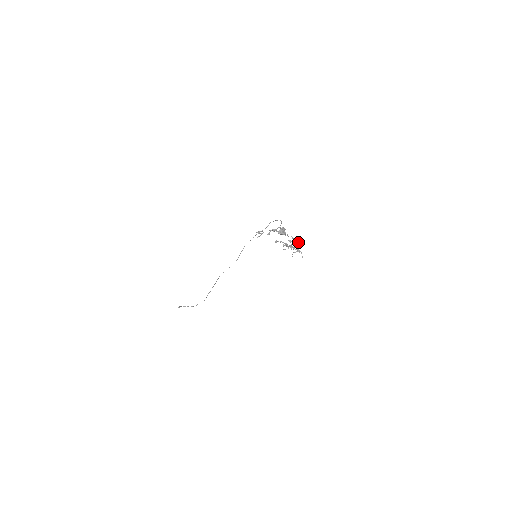
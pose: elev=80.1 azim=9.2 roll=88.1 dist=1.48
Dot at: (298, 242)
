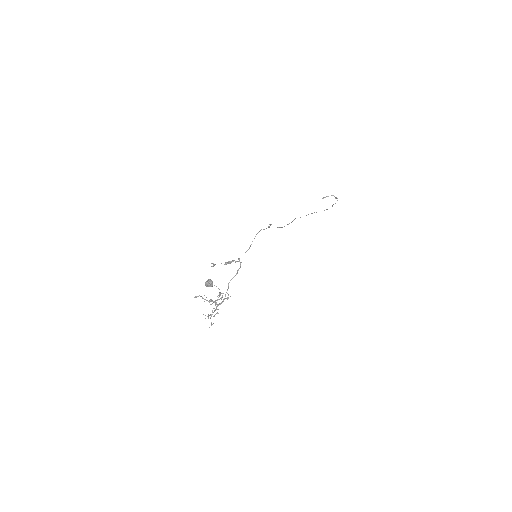
Dot at: occluded
